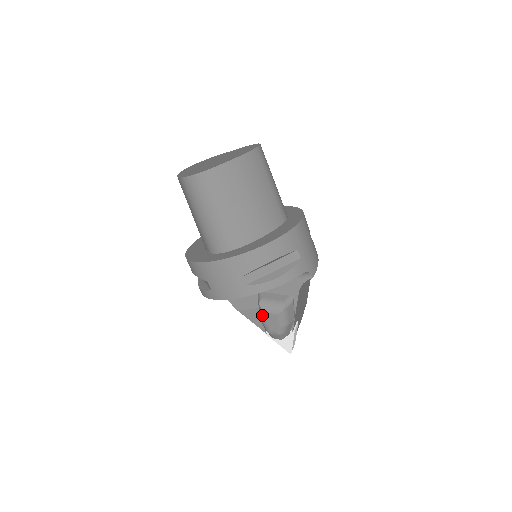
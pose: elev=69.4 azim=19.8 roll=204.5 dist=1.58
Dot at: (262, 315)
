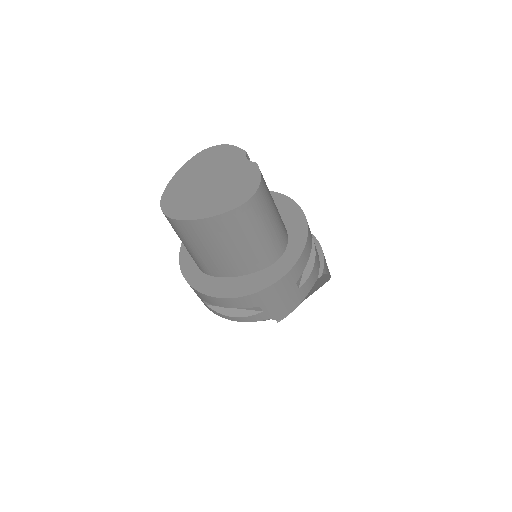
Dot at: occluded
